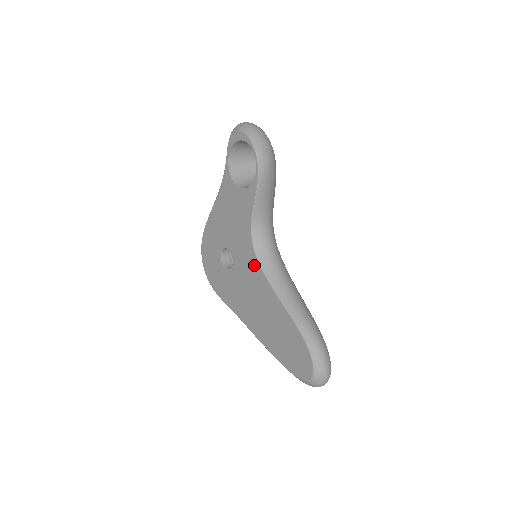
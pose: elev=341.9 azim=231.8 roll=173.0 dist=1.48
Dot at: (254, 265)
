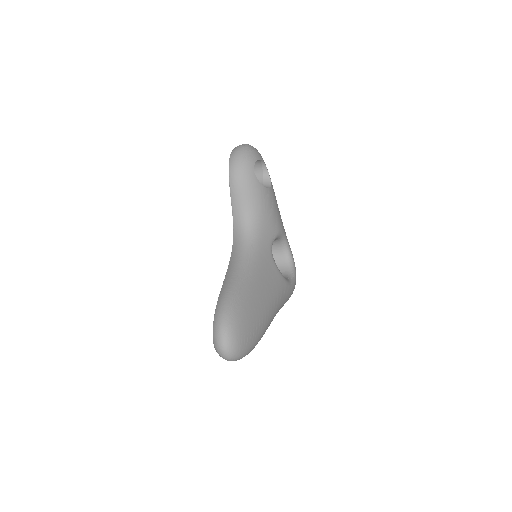
Dot at: occluded
